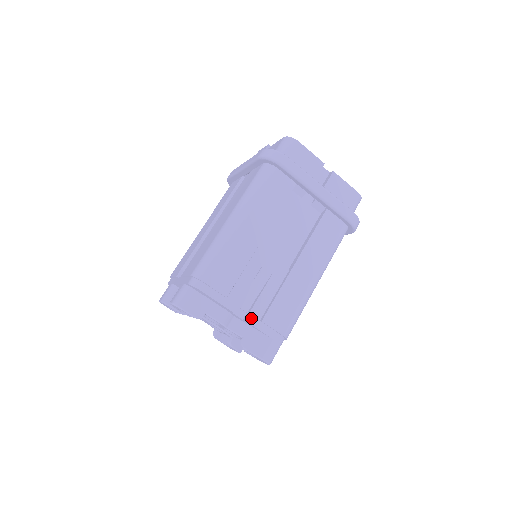
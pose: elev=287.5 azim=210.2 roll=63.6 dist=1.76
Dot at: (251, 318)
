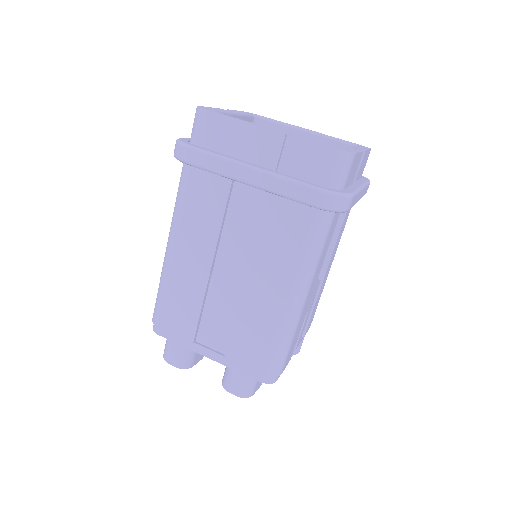
Dot at: (298, 344)
